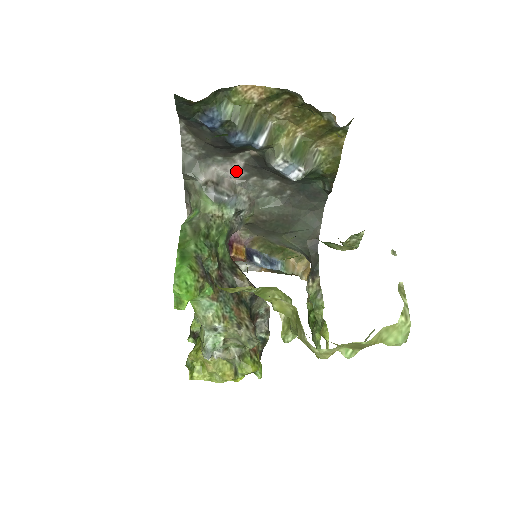
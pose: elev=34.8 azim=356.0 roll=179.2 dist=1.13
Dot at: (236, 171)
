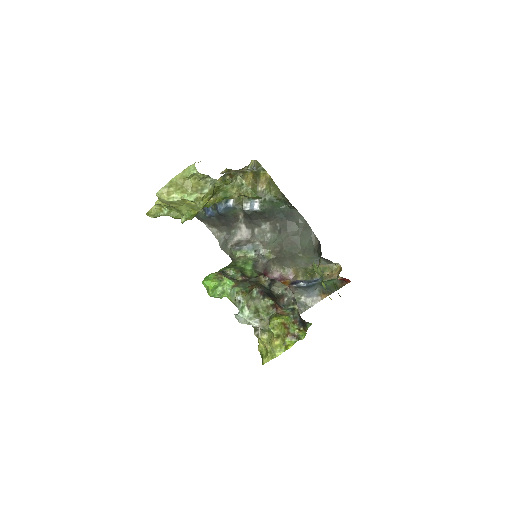
Dot at: (246, 233)
